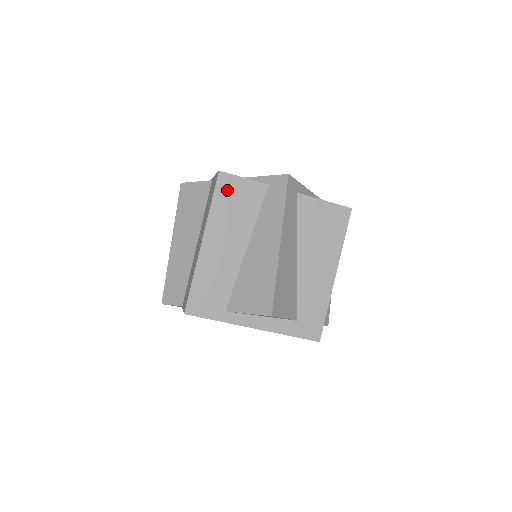
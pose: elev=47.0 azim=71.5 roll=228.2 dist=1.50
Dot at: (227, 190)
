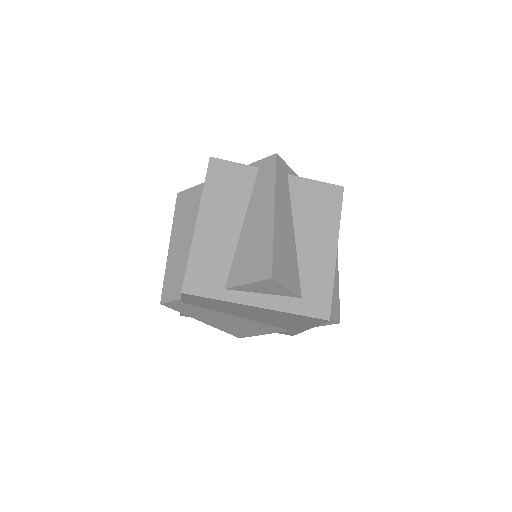
Dot at: (219, 173)
